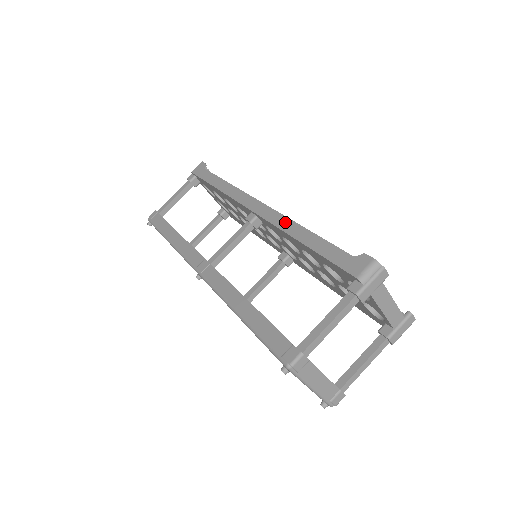
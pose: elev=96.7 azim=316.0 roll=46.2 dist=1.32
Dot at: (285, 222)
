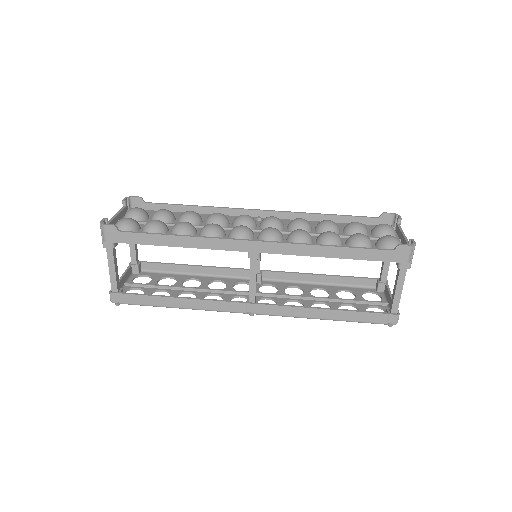
Dot at: (304, 249)
